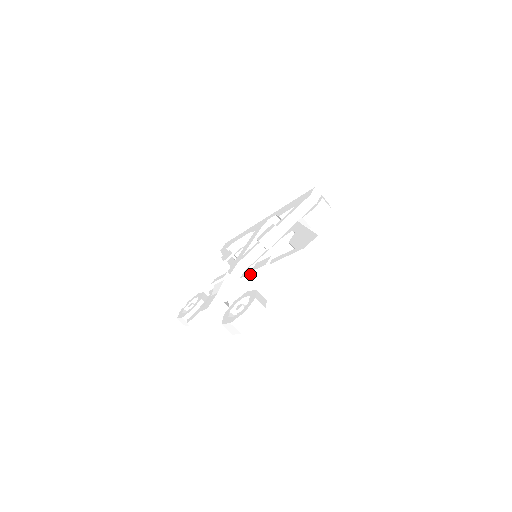
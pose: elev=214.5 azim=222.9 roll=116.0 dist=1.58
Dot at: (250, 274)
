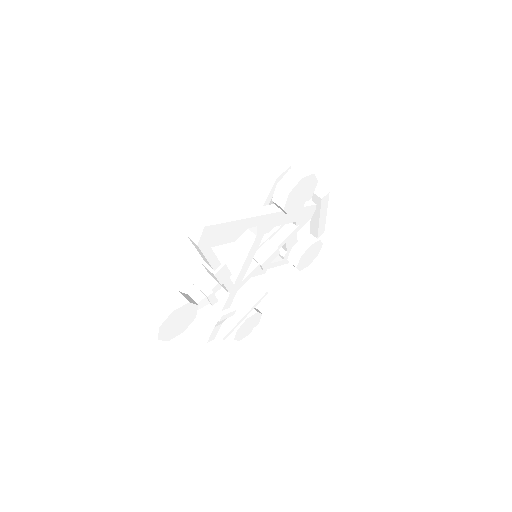
Dot at: occluded
